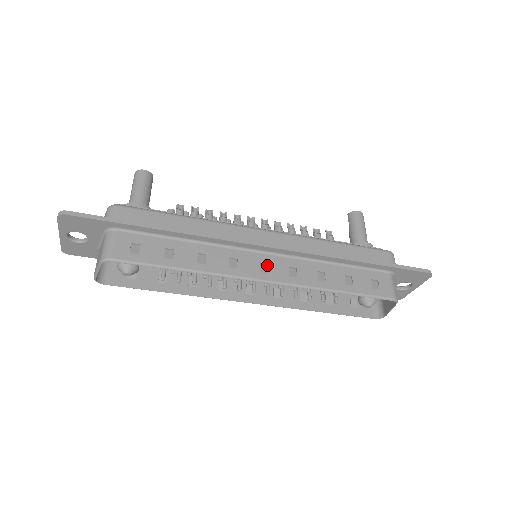
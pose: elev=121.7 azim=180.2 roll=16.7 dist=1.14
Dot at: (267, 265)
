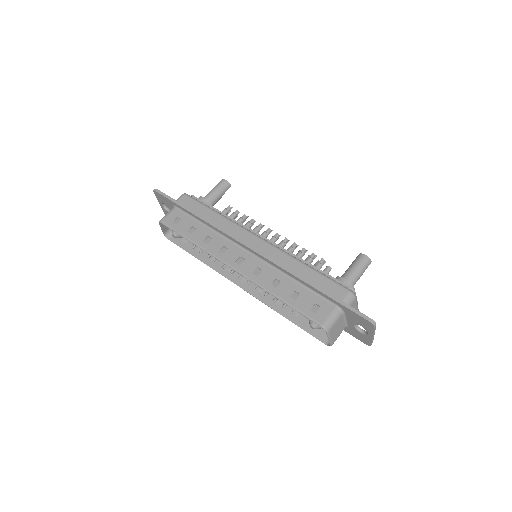
Dot at: (244, 260)
